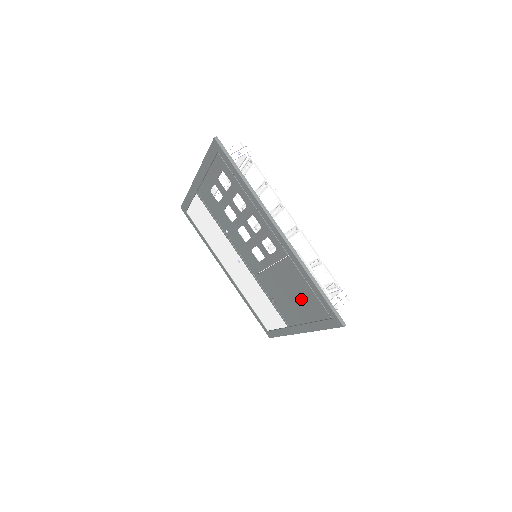
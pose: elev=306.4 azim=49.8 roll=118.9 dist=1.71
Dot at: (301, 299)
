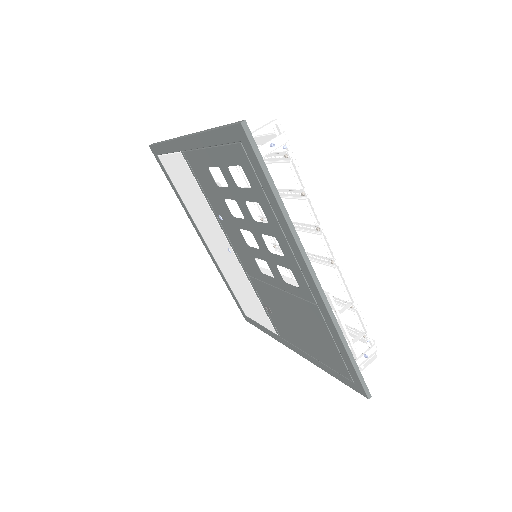
Dot at: (314, 340)
